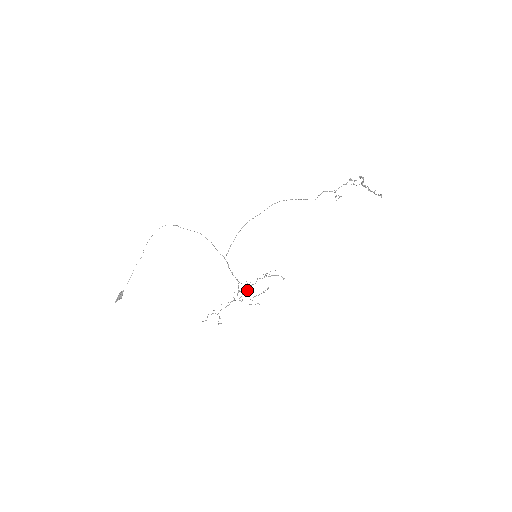
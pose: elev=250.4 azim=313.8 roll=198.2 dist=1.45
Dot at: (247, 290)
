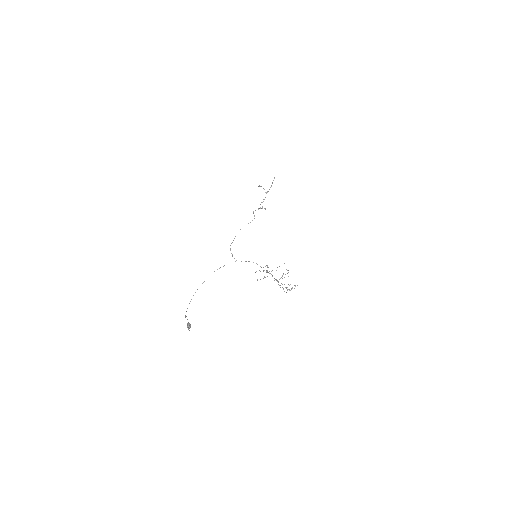
Dot at: (276, 280)
